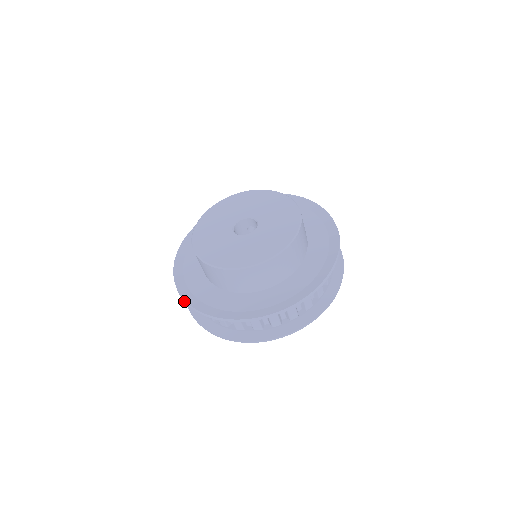
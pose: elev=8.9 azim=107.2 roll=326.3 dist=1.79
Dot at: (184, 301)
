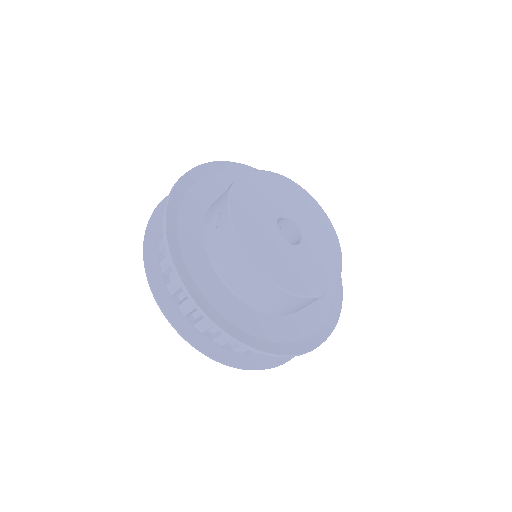
Dot at: (199, 311)
